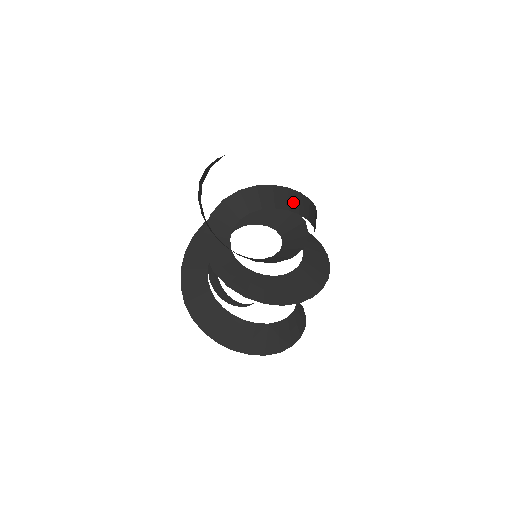
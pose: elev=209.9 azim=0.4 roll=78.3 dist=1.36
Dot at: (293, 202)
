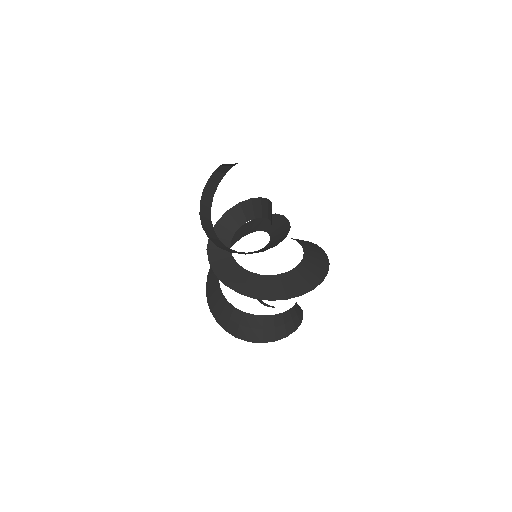
Dot at: (271, 215)
